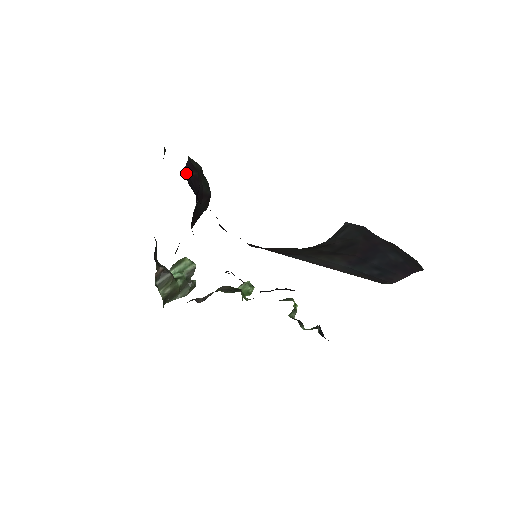
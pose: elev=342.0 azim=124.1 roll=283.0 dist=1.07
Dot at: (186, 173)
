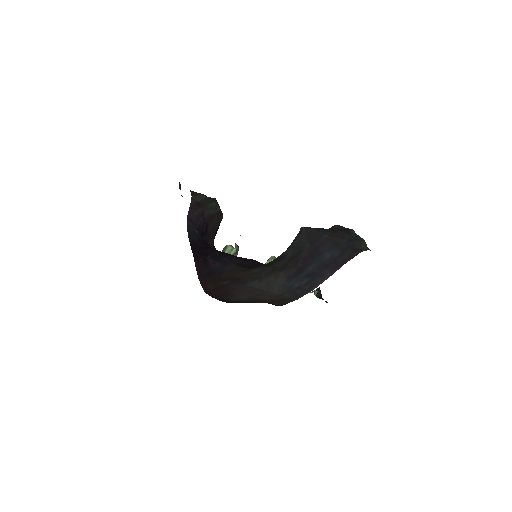
Dot at: (189, 218)
